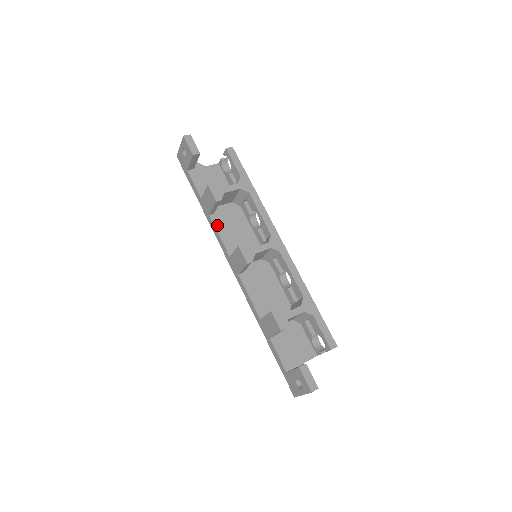
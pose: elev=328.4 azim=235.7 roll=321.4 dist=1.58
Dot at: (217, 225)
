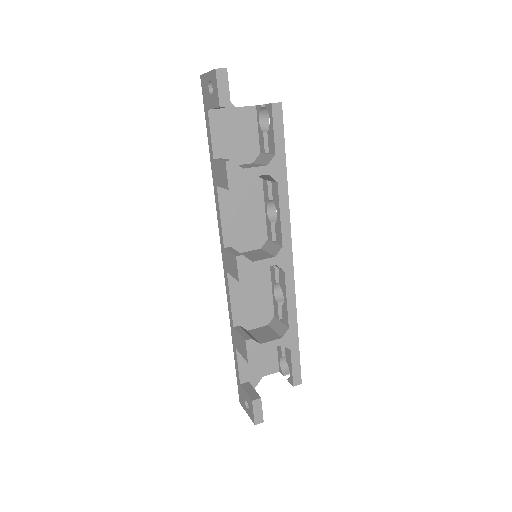
Dot at: (222, 202)
